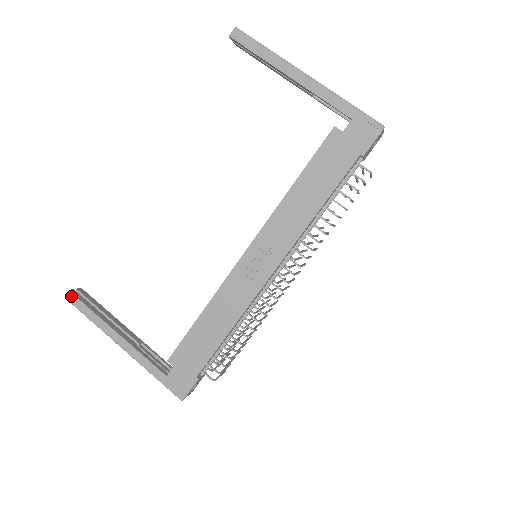
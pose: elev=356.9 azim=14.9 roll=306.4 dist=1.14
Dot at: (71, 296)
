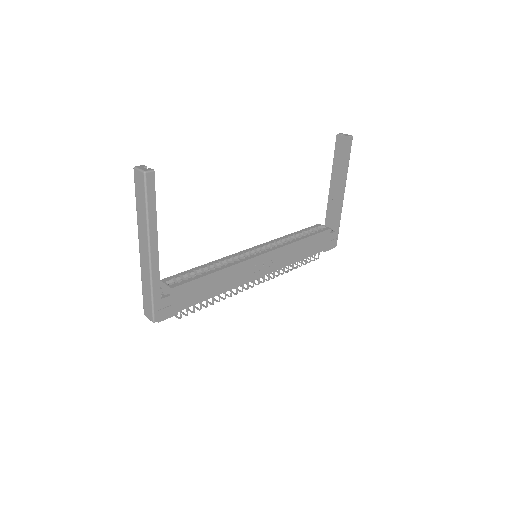
Dot at: (152, 177)
